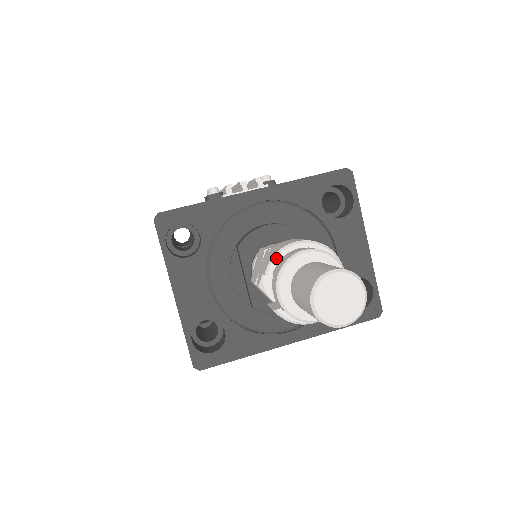
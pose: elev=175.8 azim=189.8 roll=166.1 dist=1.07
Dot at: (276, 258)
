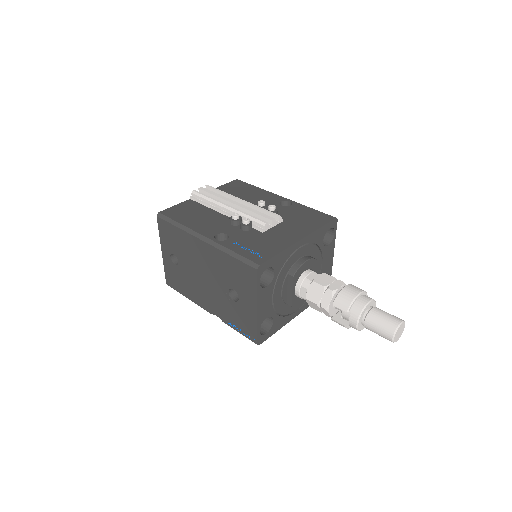
Dot at: (352, 304)
